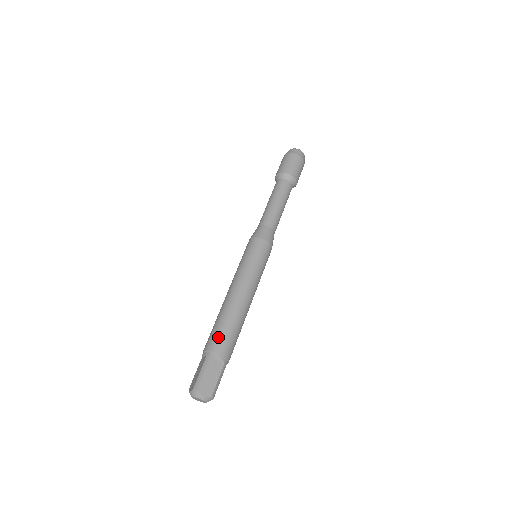
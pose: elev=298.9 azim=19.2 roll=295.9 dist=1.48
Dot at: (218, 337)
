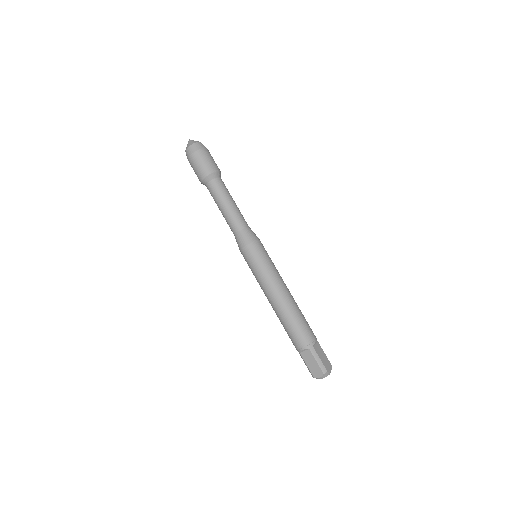
Dot at: (304, 331)
